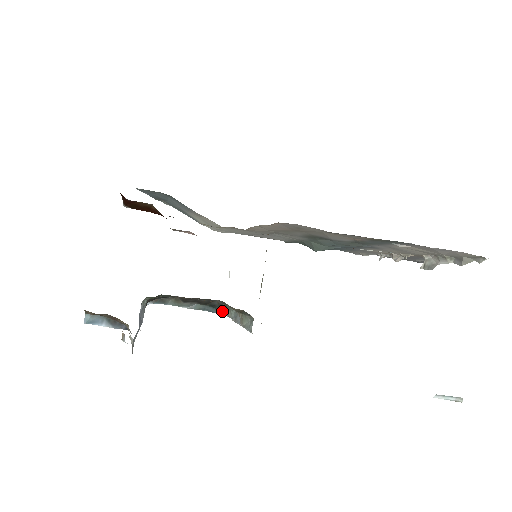
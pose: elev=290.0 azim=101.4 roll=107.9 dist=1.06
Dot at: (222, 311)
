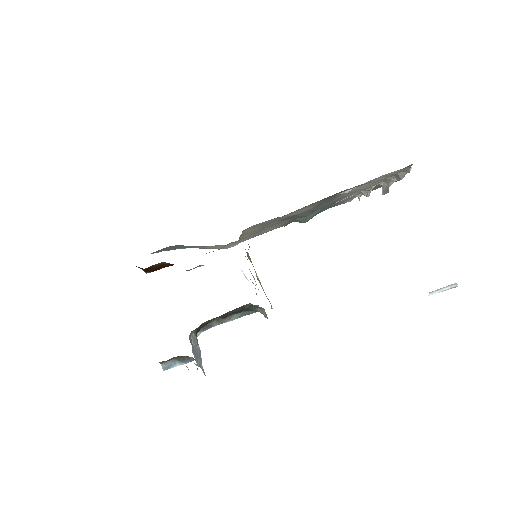
Dot at: (255, 310)
